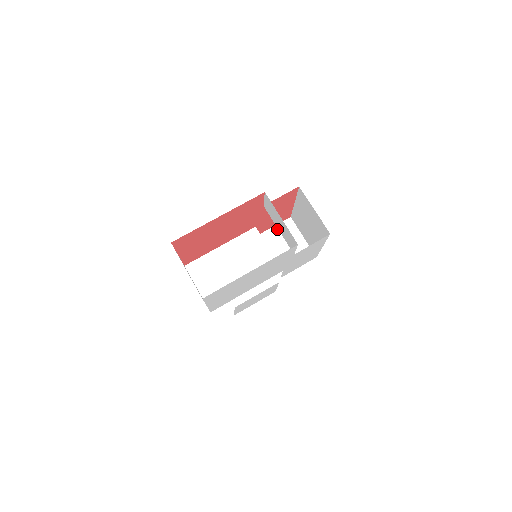
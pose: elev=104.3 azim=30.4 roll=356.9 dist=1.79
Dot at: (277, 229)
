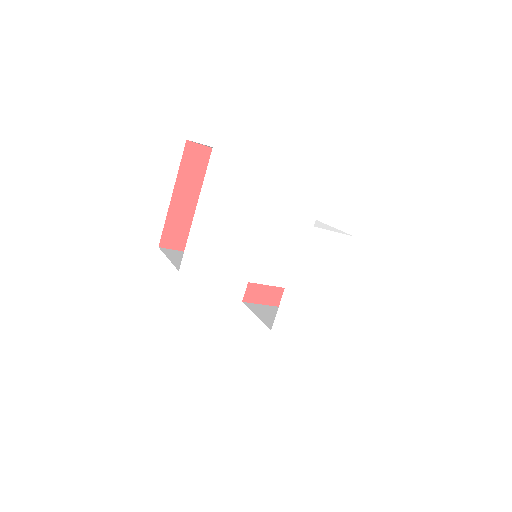
Dot at: (270, 307)
